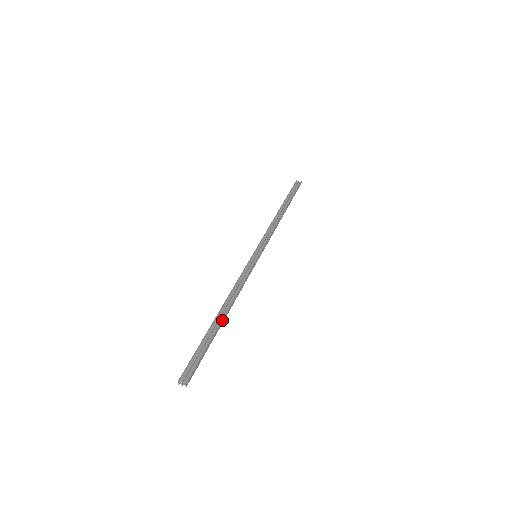
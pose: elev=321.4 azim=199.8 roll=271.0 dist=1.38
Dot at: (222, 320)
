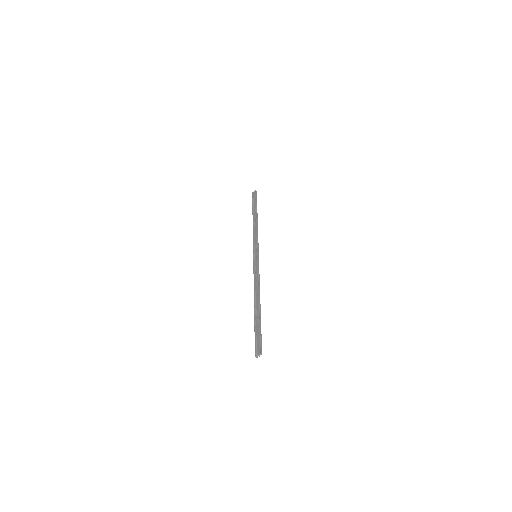
Dot at: (258, 306)
